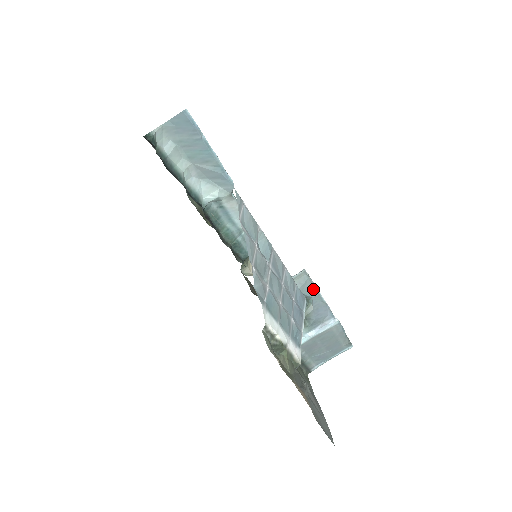
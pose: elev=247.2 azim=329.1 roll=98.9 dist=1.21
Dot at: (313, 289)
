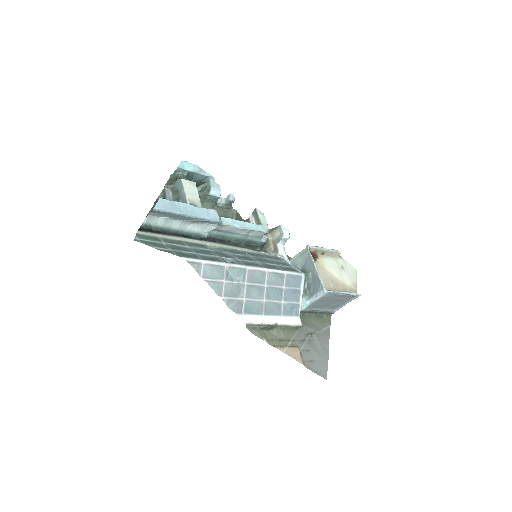
Dot at: (312, 265)
